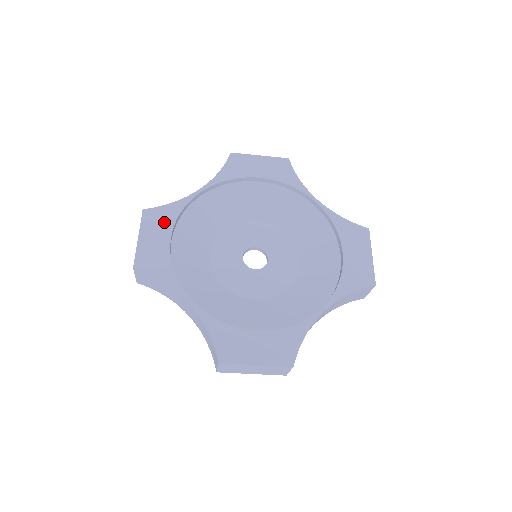
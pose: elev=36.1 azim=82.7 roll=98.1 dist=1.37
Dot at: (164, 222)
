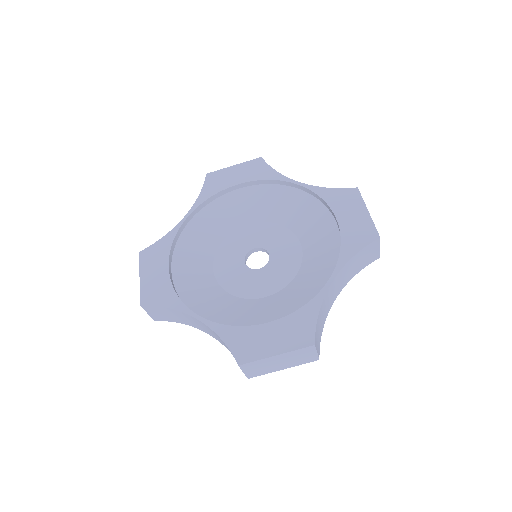
Dot at: (160, 256)
